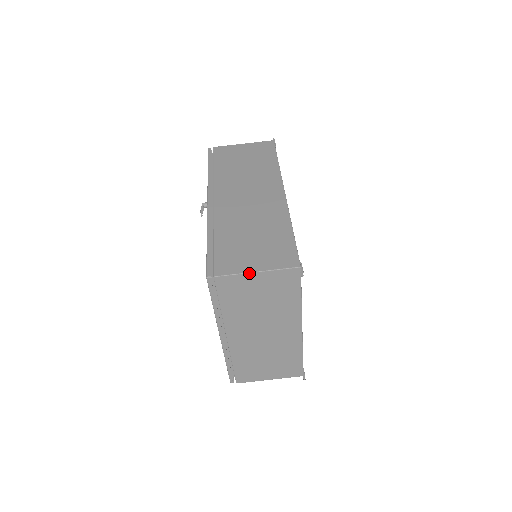
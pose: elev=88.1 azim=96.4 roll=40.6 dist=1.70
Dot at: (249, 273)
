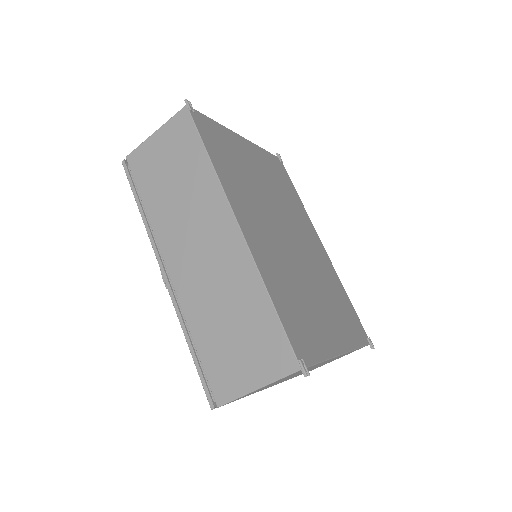
Dot at: occluded
